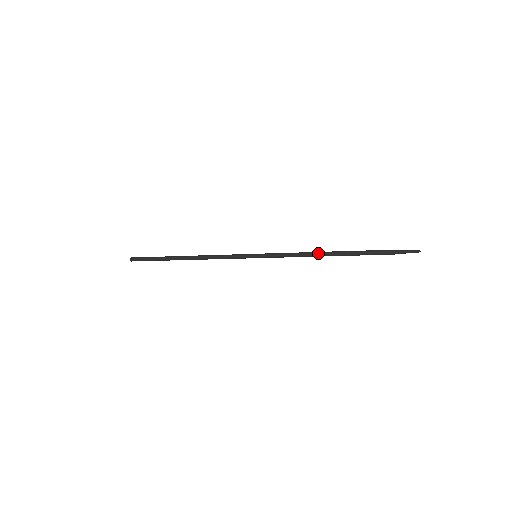
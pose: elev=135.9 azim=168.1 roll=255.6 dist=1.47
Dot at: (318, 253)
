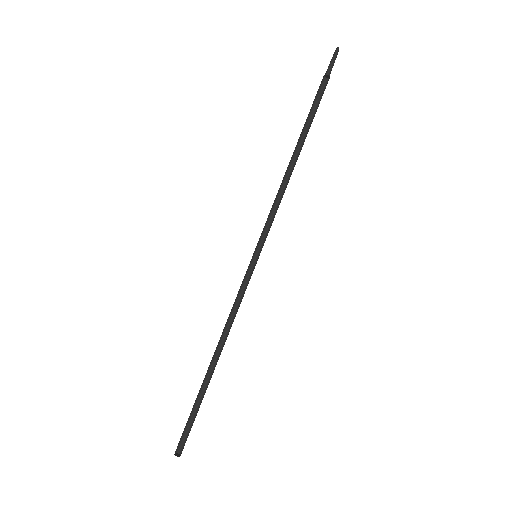
Dot at: (290, 173)
